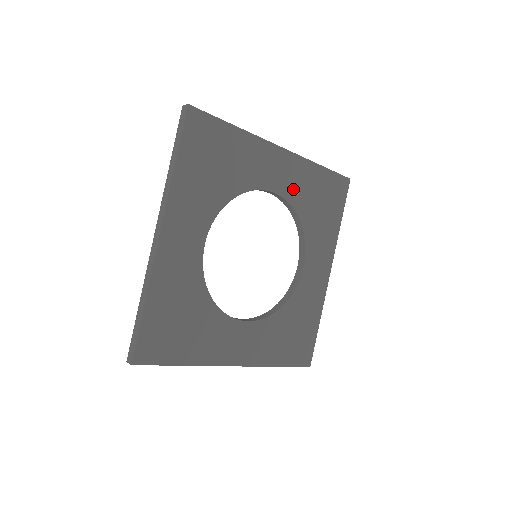
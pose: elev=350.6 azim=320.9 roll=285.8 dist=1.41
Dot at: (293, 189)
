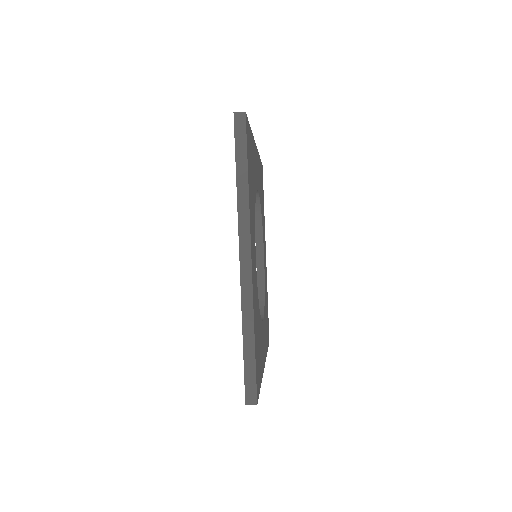
Dot at: (265, 276)
